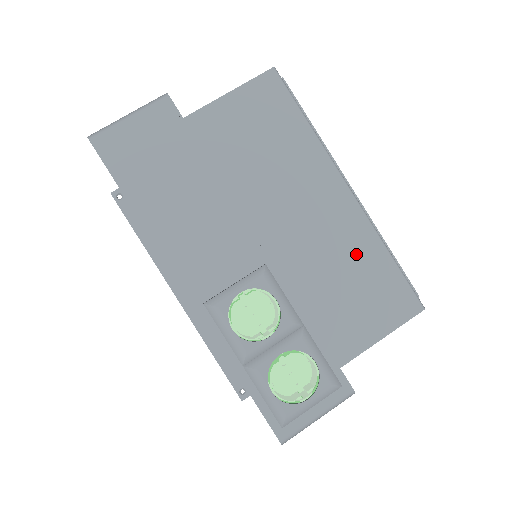
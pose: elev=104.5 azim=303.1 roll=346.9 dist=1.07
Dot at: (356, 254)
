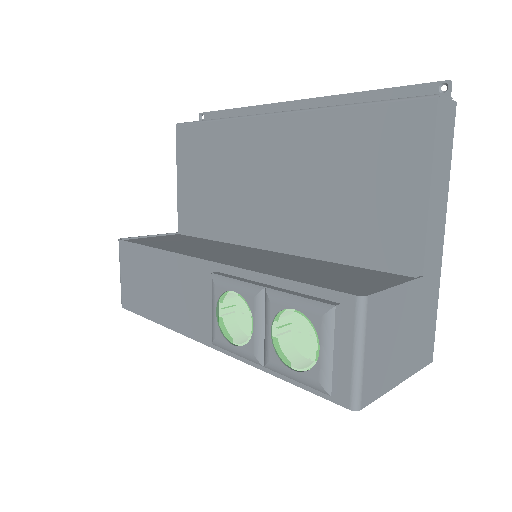
Dot at: (327, 149)
